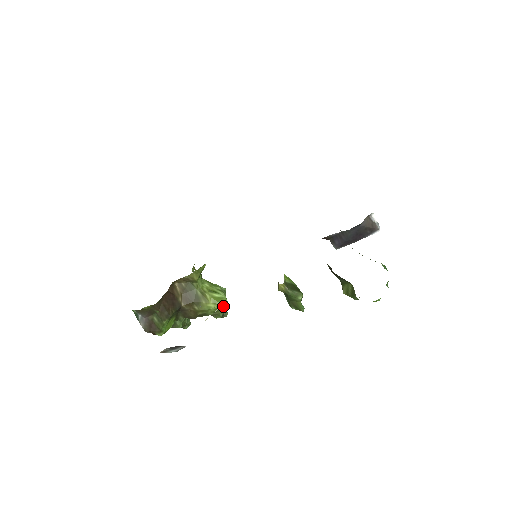
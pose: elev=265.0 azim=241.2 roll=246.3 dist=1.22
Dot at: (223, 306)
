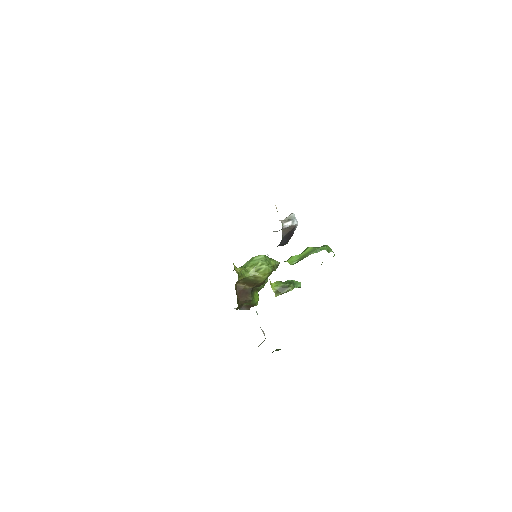
Dot at: (270, 272)
